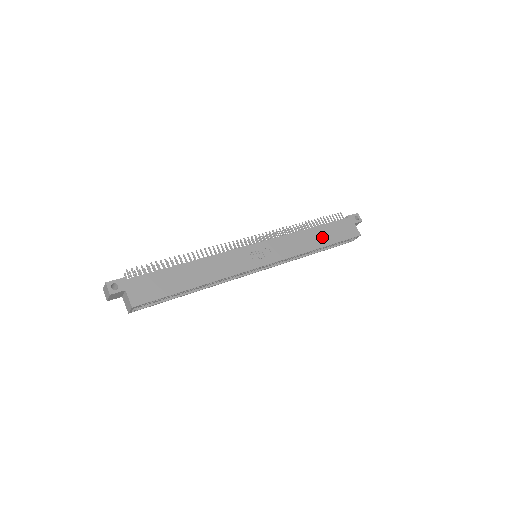
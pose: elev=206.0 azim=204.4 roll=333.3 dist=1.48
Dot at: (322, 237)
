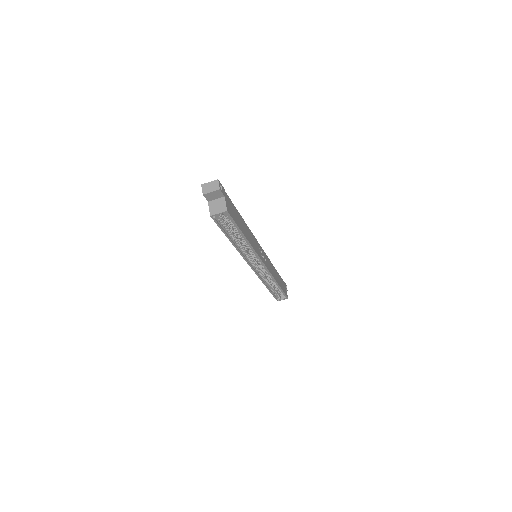
Dot at: (278, 279)
